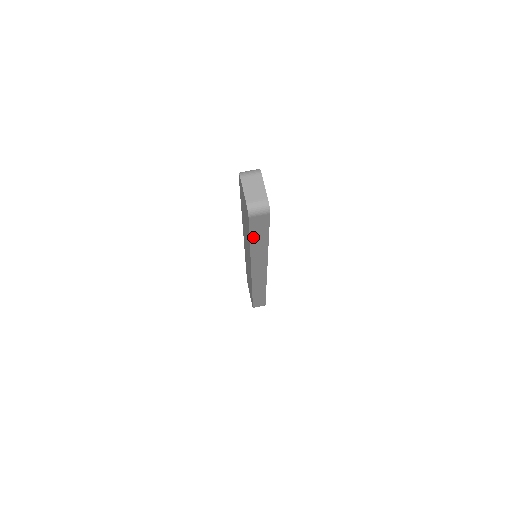
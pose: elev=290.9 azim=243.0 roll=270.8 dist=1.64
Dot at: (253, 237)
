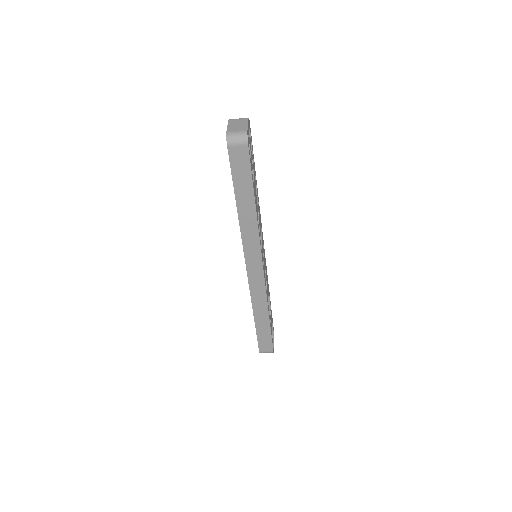
Dot at: (237, 188)
